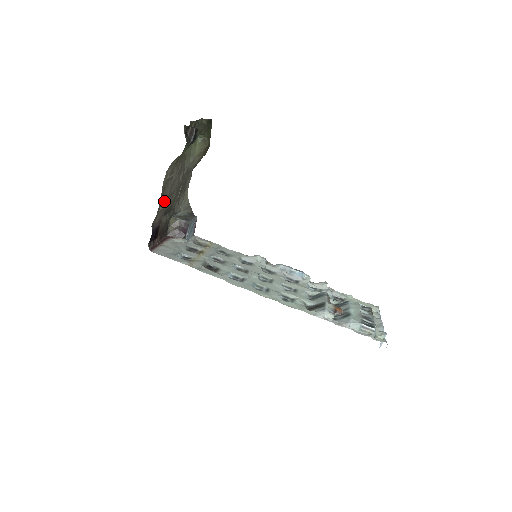
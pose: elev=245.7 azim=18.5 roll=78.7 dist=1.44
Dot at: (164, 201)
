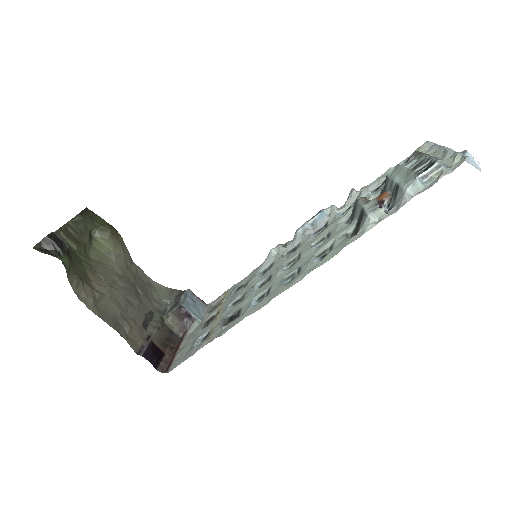
Dot at: (122, 320)
